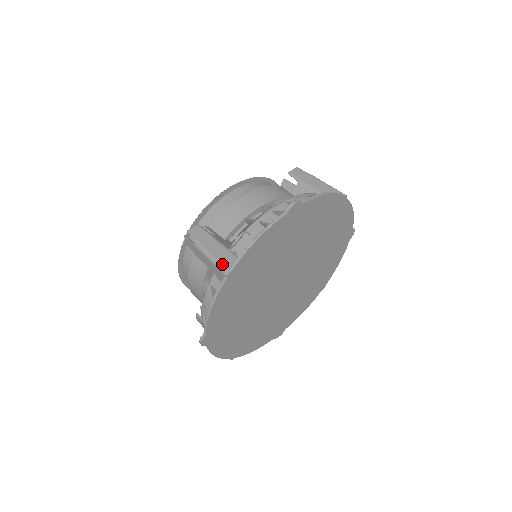
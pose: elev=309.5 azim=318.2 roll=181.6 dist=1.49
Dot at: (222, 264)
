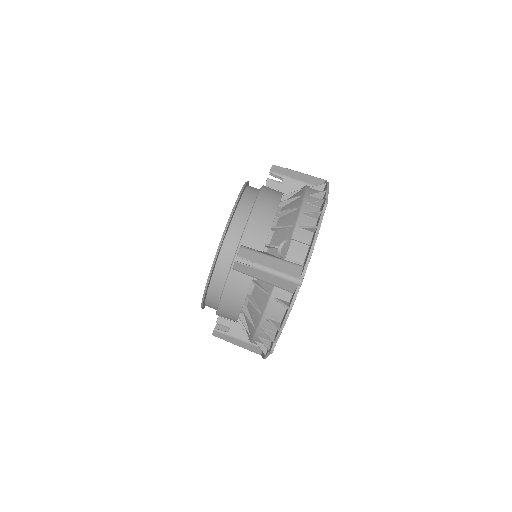
Dot at: (292, 276)
